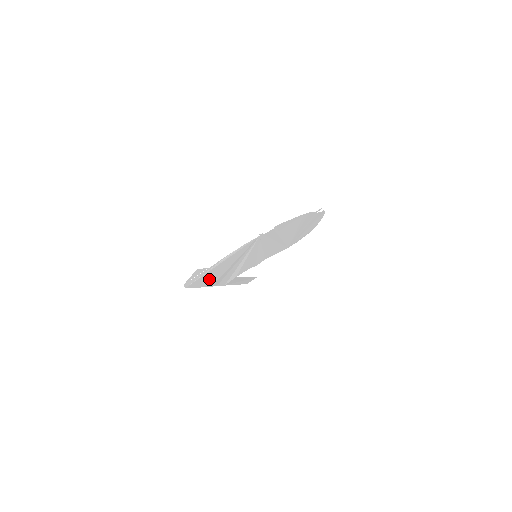
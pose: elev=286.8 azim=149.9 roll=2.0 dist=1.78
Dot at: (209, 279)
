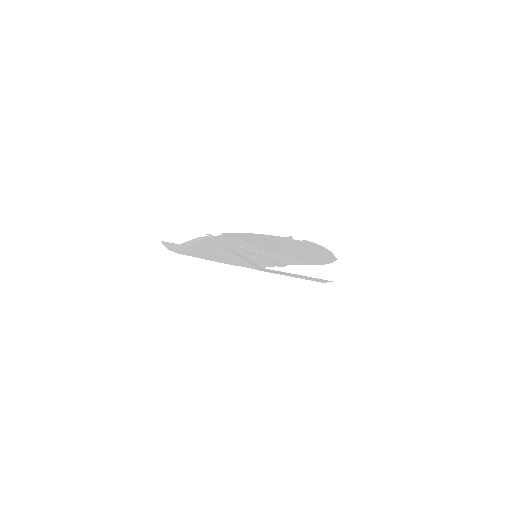
Dot at: (208, 256)
